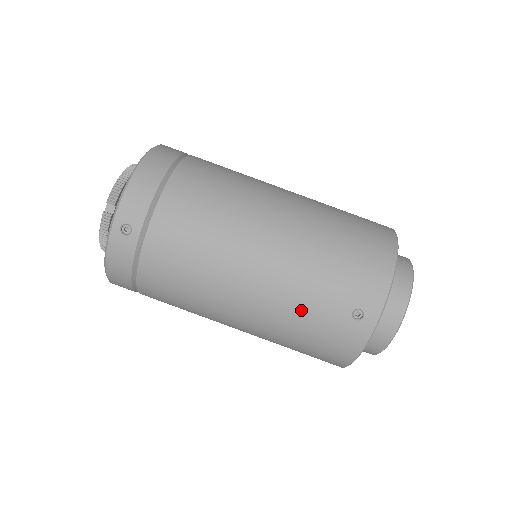
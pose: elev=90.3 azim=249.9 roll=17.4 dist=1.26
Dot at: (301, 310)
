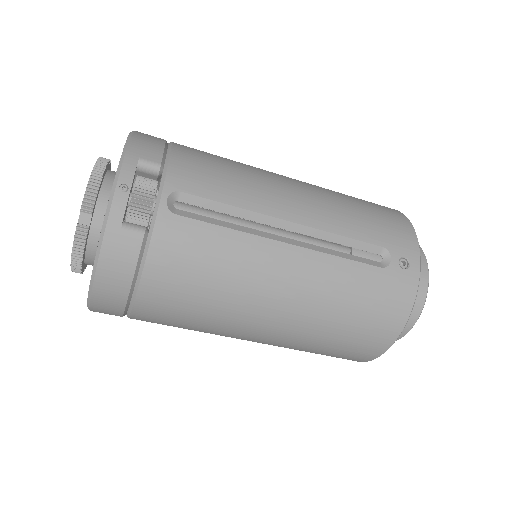
Dot at: occluded
